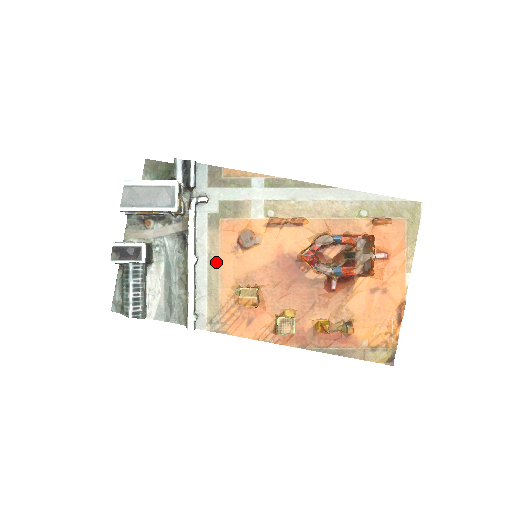
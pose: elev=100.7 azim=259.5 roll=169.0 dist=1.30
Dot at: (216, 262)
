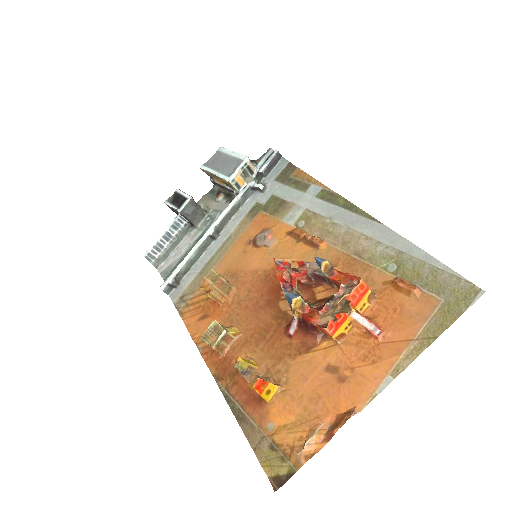
Dot at: (228, 247)
